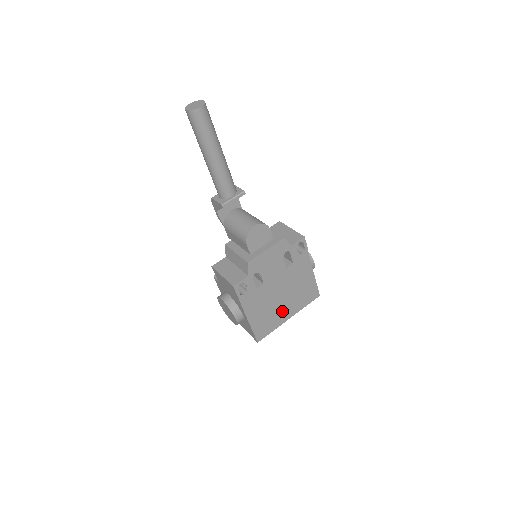
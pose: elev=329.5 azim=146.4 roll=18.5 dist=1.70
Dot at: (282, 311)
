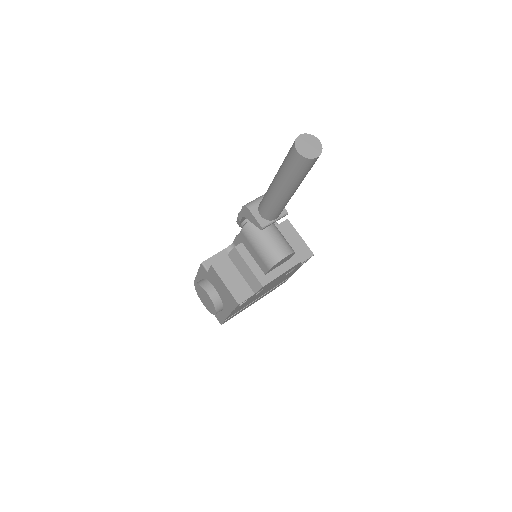
Dot at: (254, 301)
